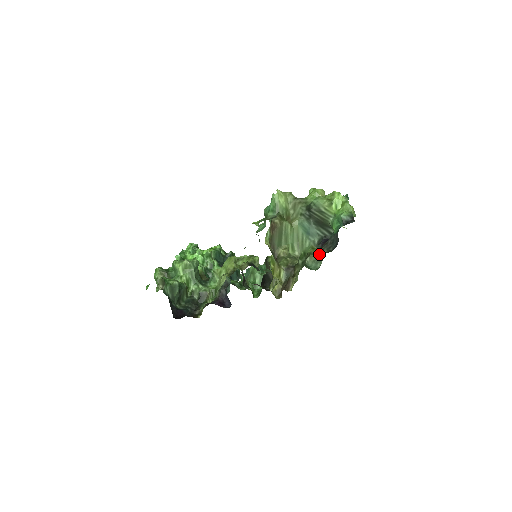
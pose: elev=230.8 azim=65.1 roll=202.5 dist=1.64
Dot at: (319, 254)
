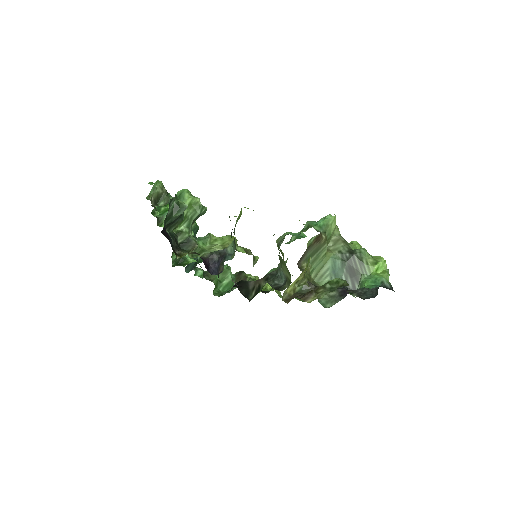
Dot at: (334, 296)
